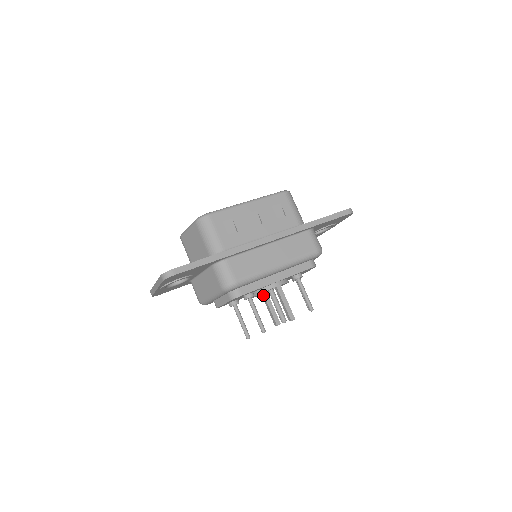
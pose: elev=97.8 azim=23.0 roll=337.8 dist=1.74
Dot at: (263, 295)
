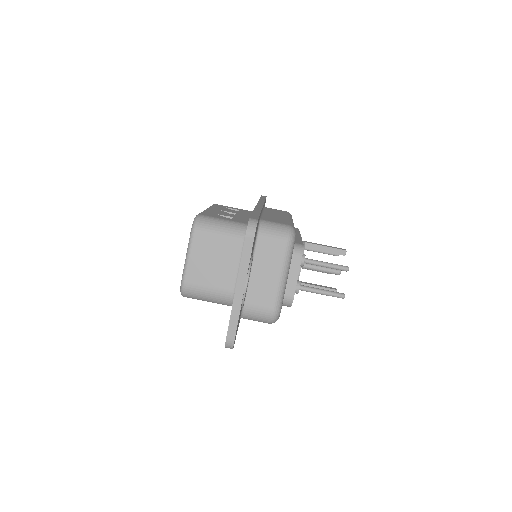
Dot at: occluded
